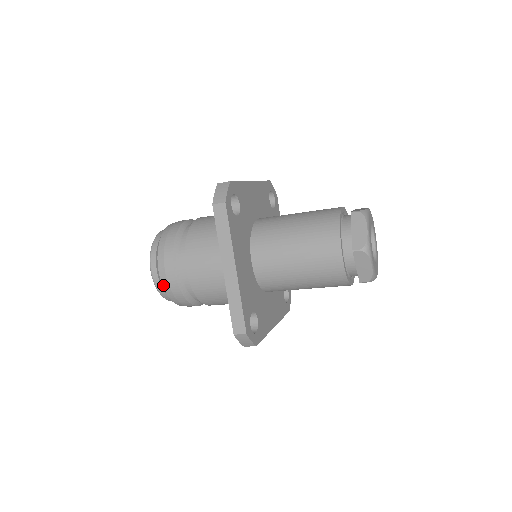
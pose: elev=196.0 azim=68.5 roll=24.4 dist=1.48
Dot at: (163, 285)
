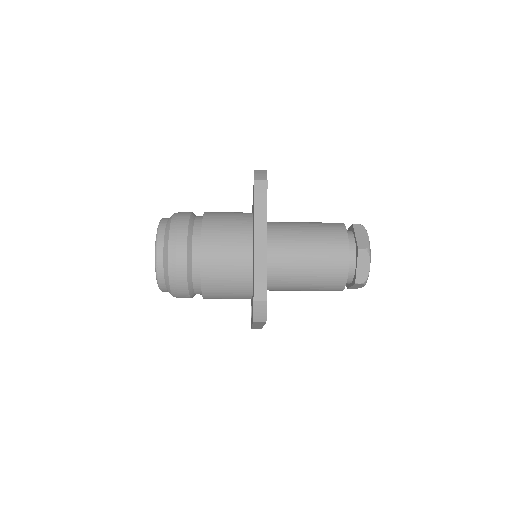
Dot at: (169, 259)
